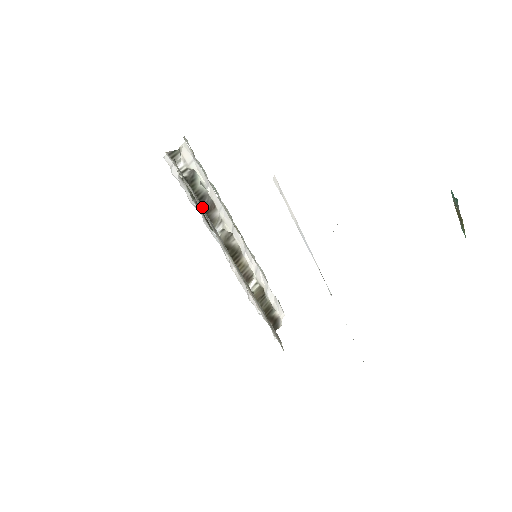
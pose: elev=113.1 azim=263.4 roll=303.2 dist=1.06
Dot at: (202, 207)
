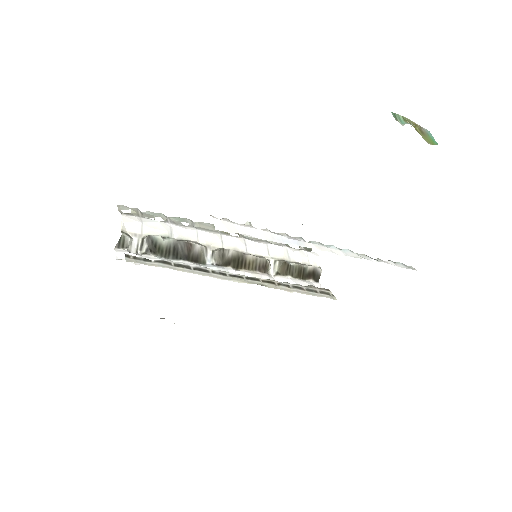
Dot at: (180, 264)
